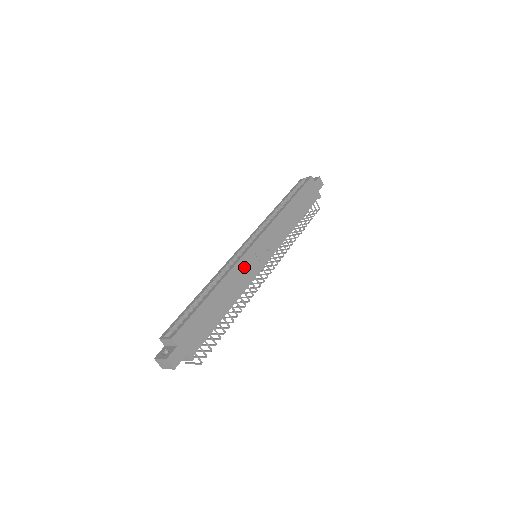
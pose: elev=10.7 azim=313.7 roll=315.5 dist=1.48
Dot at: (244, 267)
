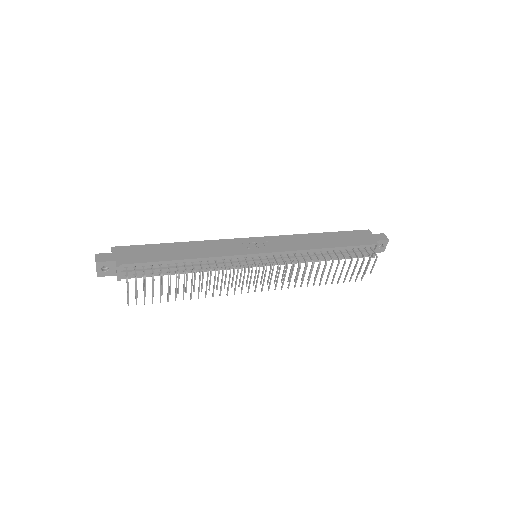
Dot at: (225, 245)
